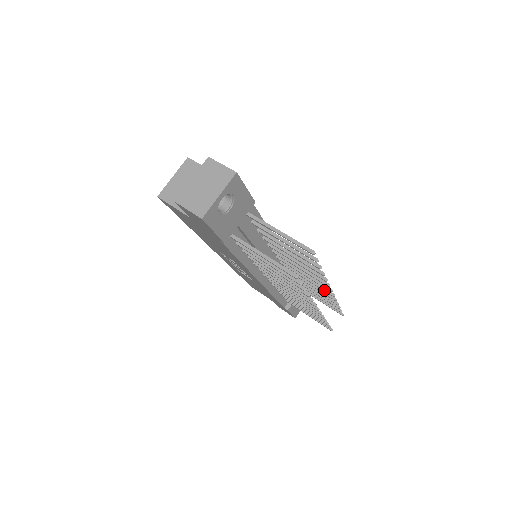
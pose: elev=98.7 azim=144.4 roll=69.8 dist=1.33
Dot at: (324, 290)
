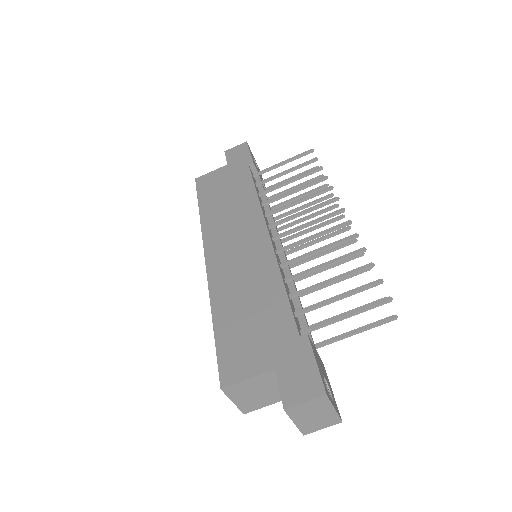
Dot at: occluded
